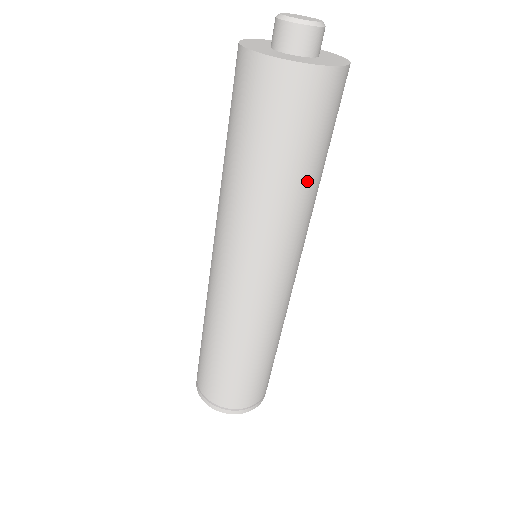
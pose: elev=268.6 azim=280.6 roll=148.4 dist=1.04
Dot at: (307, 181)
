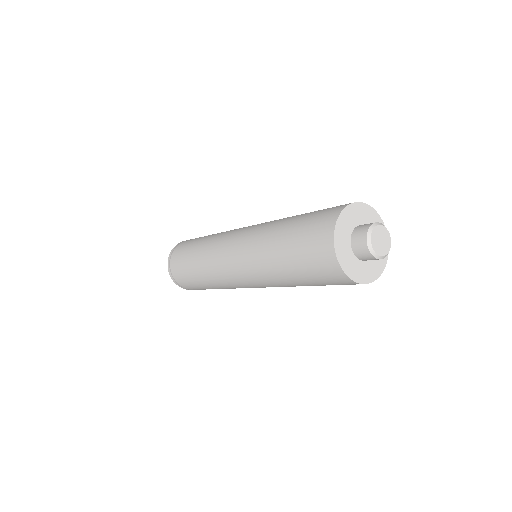
Dot at: occluded
